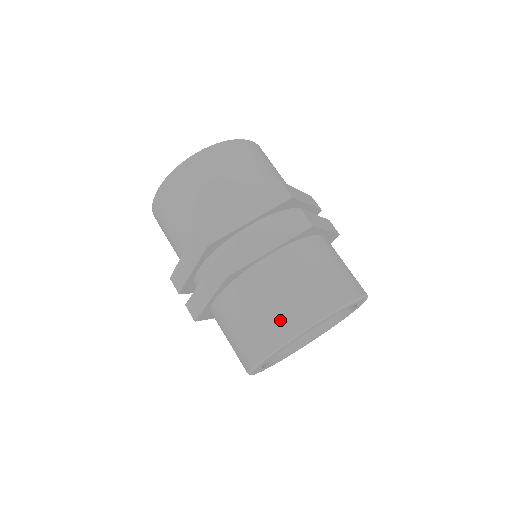
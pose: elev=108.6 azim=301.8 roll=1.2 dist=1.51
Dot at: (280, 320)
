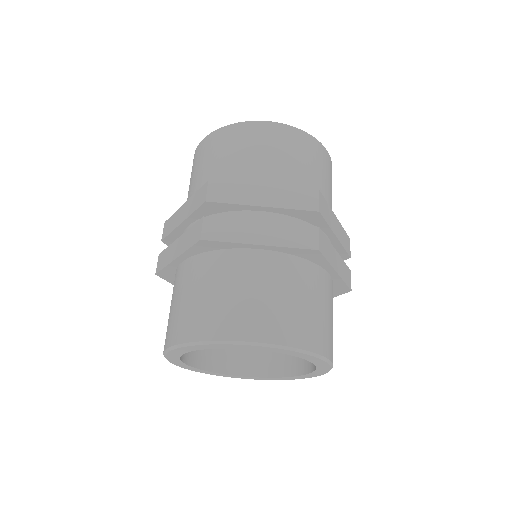
Dot at: (220, 316)
